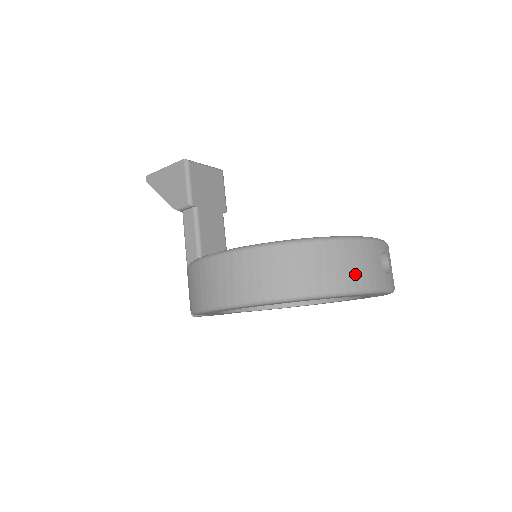
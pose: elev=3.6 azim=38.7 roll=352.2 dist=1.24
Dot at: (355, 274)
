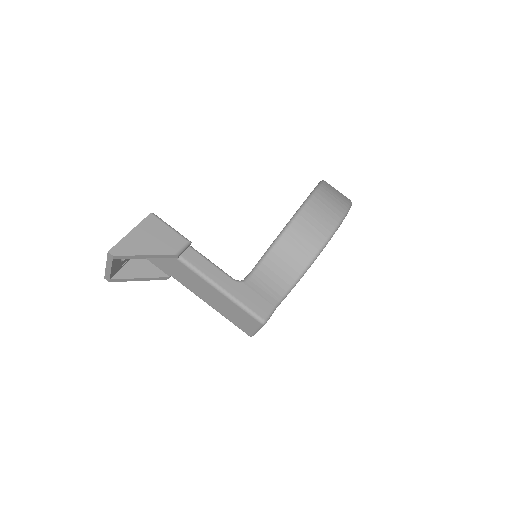
Dot at: occluded
